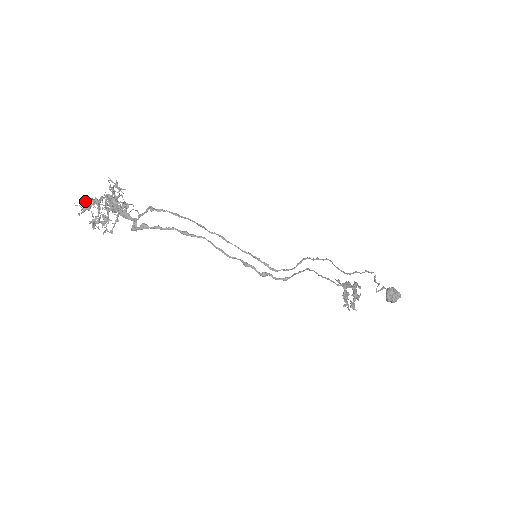
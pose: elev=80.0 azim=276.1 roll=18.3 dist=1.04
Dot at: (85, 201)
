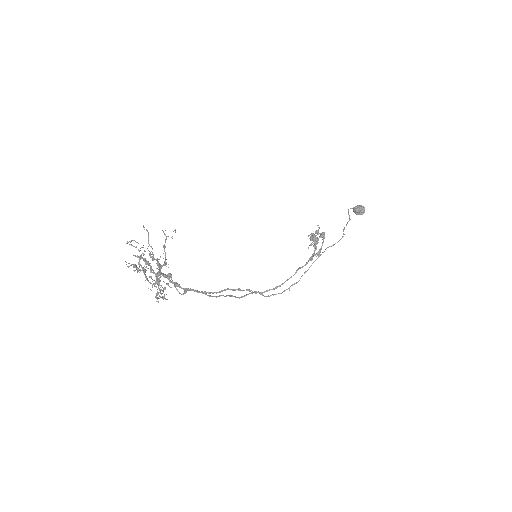
Dot at: (134, 271)
